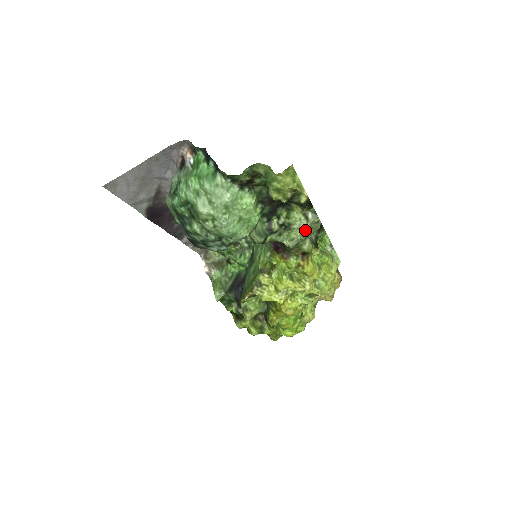
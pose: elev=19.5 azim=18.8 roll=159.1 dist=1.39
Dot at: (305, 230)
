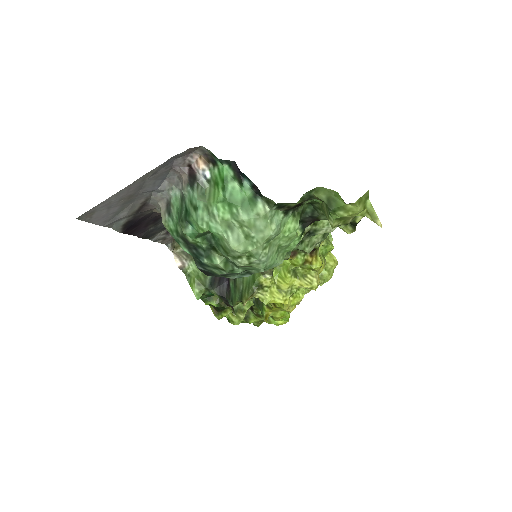
Dot at: occluded
